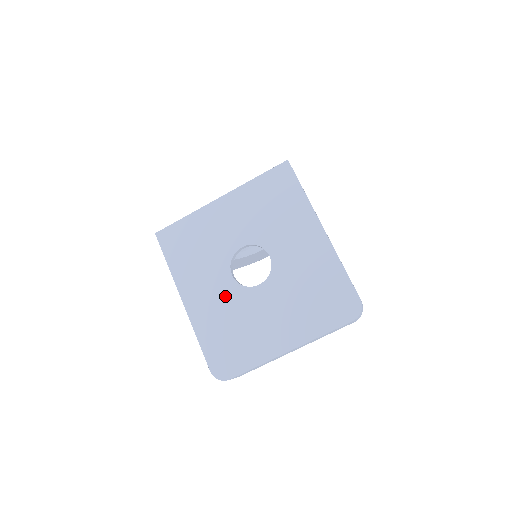
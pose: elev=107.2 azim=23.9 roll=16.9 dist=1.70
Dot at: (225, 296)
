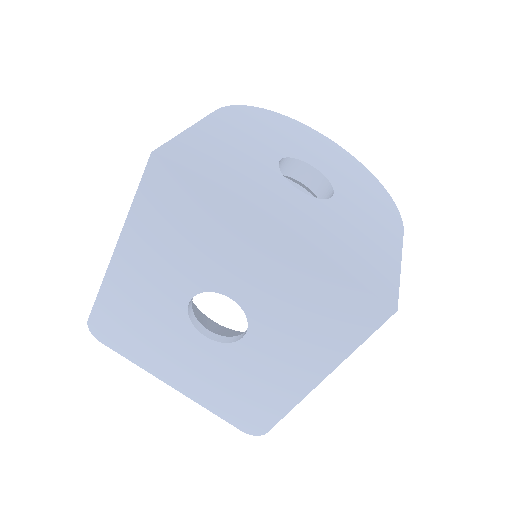
Dot at: (163, 303)
